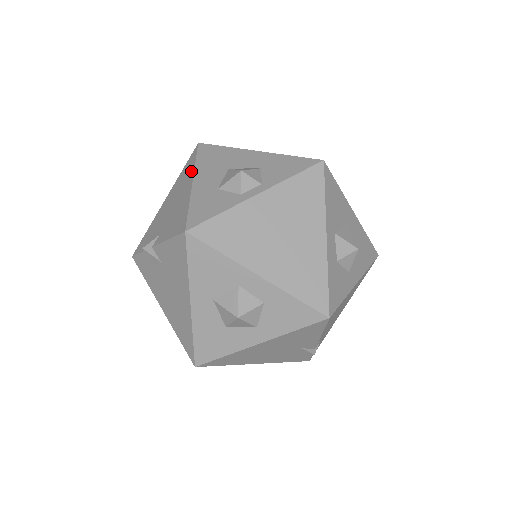
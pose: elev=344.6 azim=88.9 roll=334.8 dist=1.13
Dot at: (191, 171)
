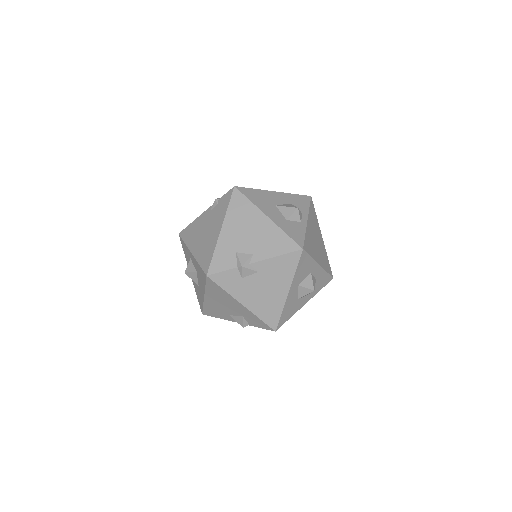
Dot at: (253, 209)
